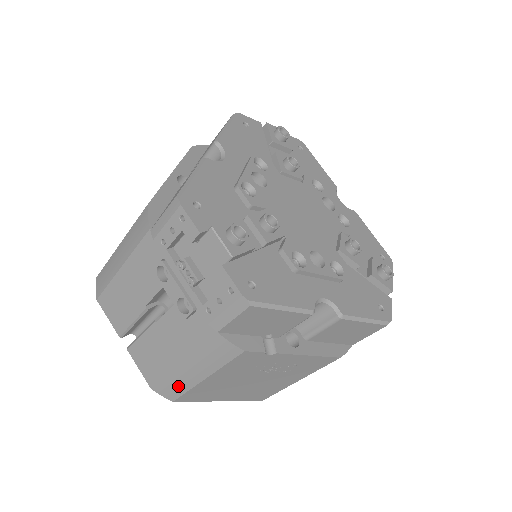
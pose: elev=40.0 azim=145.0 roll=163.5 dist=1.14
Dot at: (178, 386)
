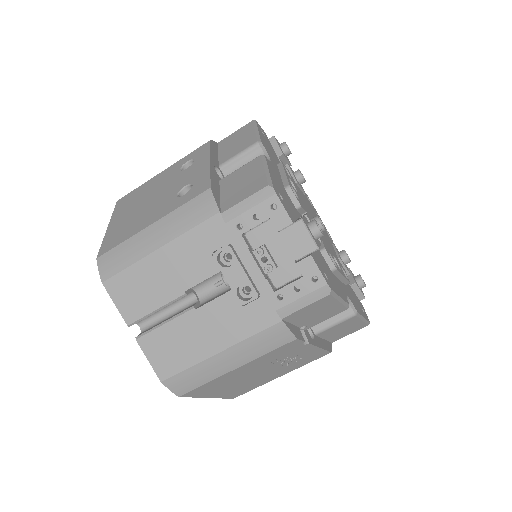
Dot at: (199, 378)
